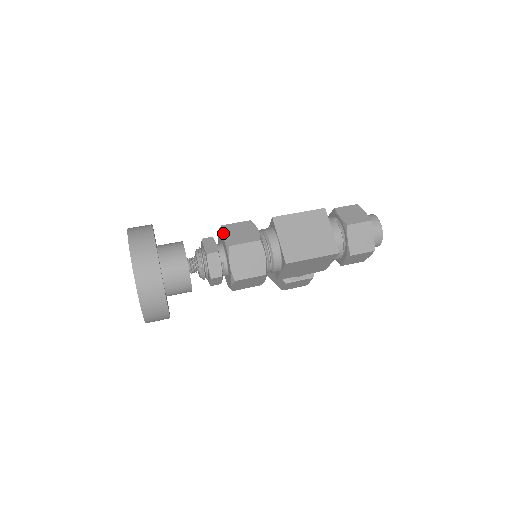
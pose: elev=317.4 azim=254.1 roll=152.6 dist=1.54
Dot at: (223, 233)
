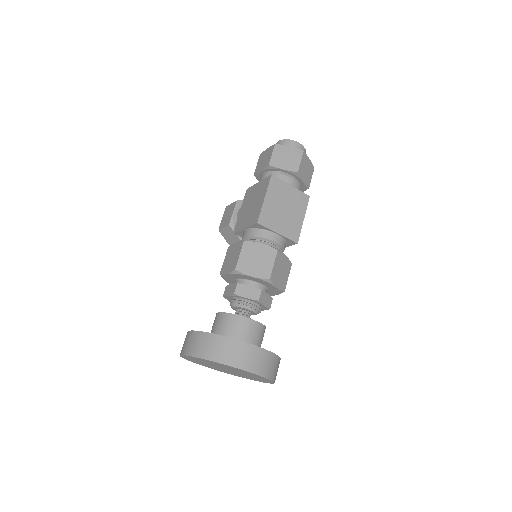
Dot at: (248, 274)
